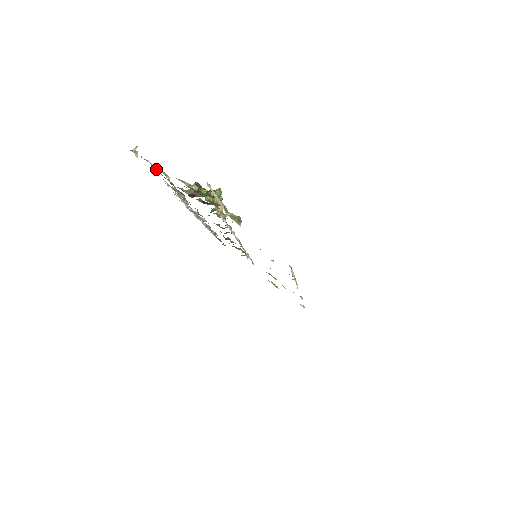
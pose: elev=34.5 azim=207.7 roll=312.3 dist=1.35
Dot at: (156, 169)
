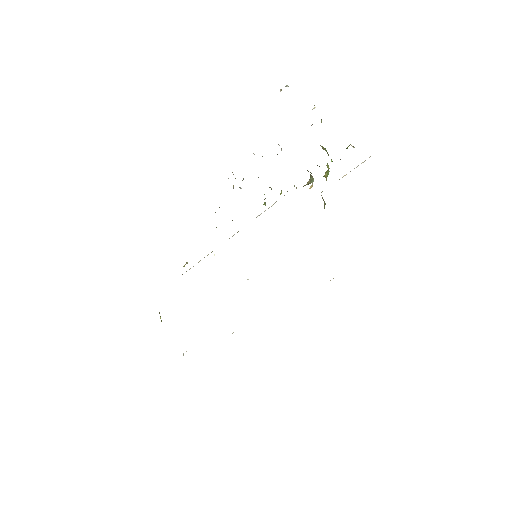
Dot at: occluded
